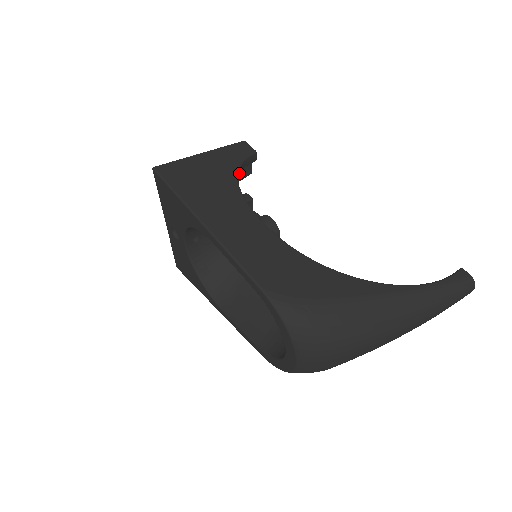
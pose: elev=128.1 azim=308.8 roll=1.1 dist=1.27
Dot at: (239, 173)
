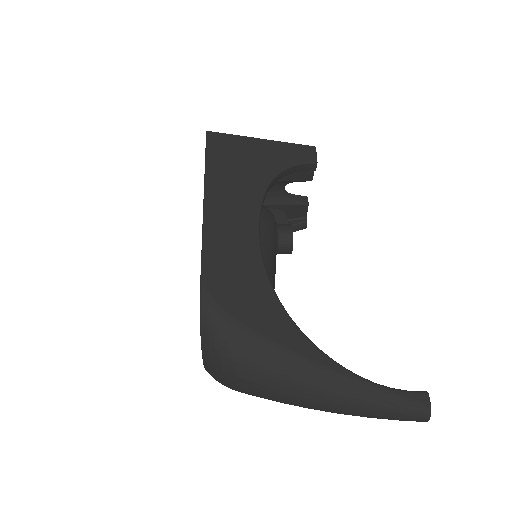
Dot at: (284, 174)
